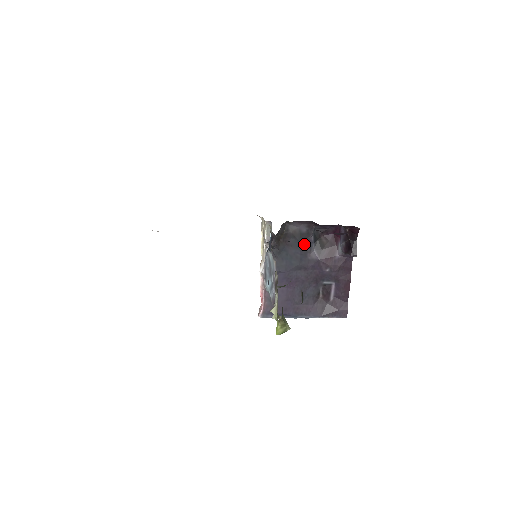
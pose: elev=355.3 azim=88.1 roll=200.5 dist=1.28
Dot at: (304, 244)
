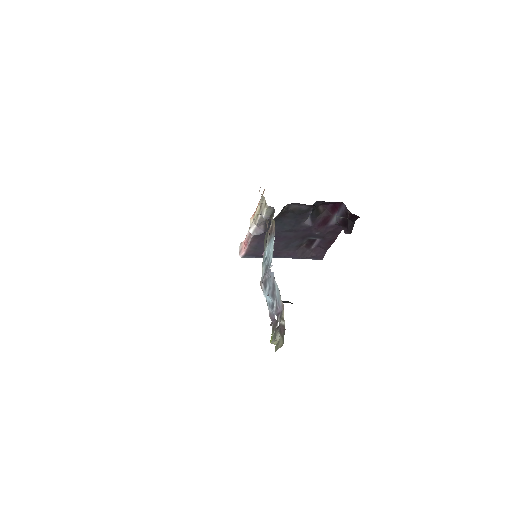
Dot at: (301, 216)
